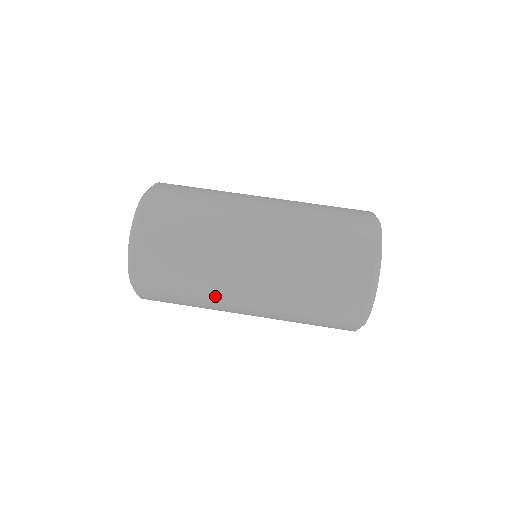
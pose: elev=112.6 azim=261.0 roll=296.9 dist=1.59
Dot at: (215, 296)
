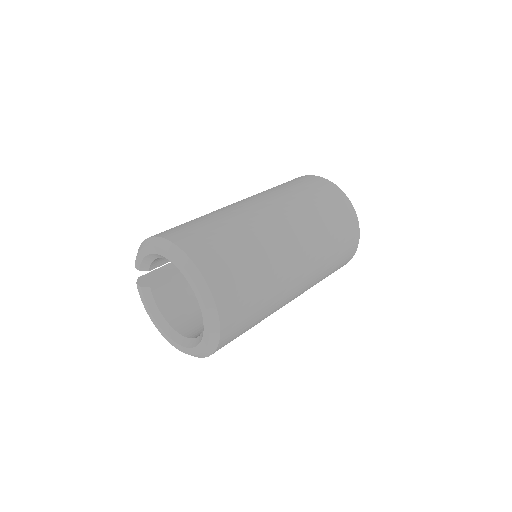
Dot at: (280, 298)
